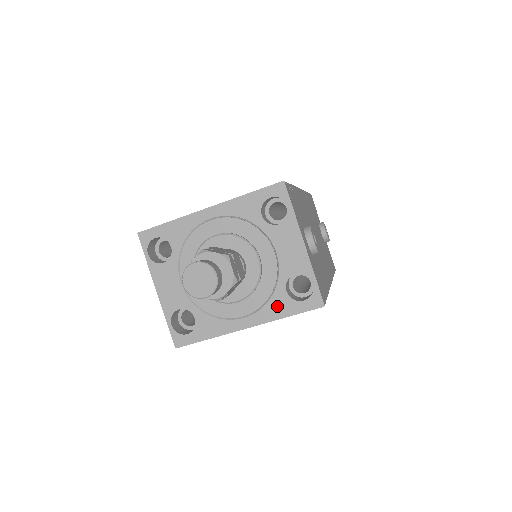
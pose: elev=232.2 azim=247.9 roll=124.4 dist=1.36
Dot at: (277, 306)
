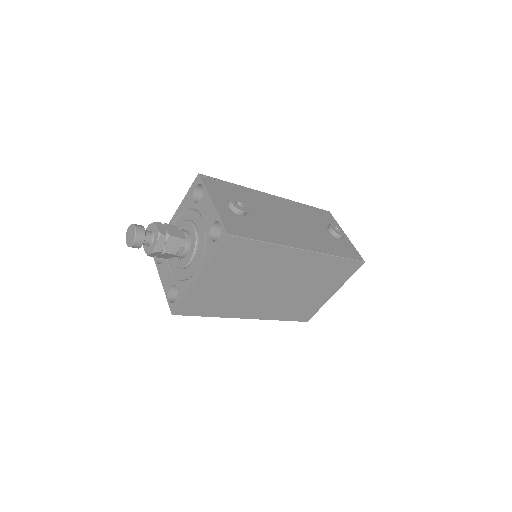
Dot at: (208, 252)
